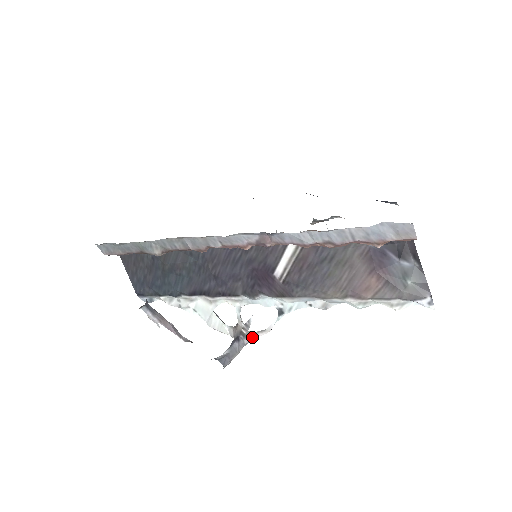
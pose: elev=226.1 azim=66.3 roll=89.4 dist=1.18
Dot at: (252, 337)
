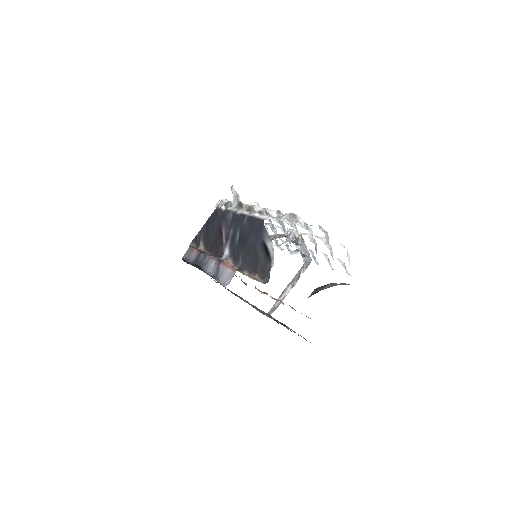
Dot at: occluded
